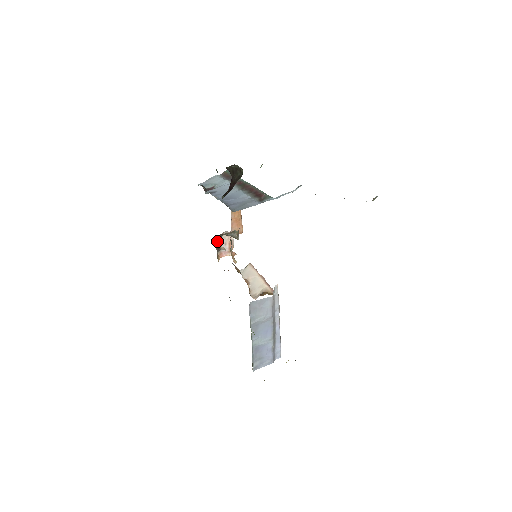
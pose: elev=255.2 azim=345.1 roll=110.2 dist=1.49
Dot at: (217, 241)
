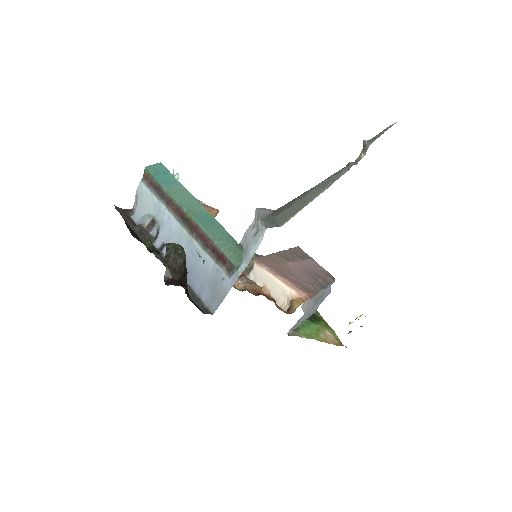
Dot at: occluded
